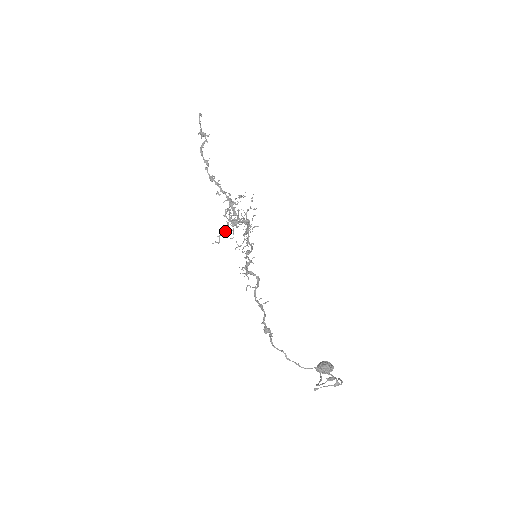
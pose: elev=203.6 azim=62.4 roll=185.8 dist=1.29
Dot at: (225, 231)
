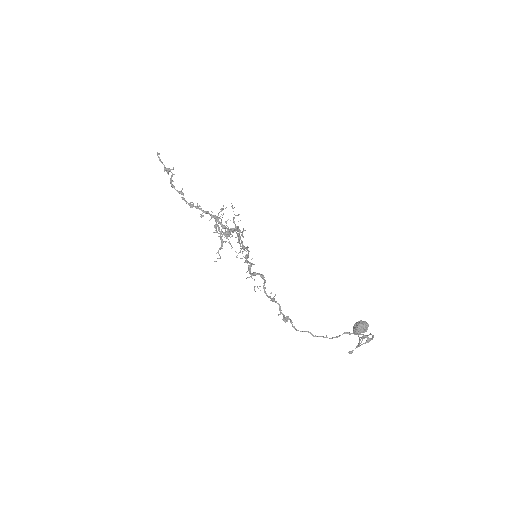
Dot at: (221, 246)
